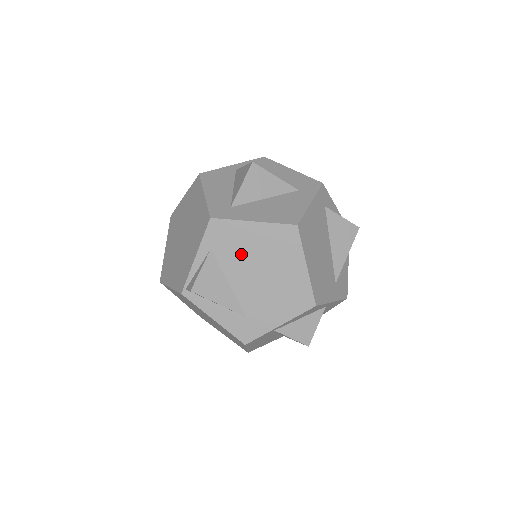
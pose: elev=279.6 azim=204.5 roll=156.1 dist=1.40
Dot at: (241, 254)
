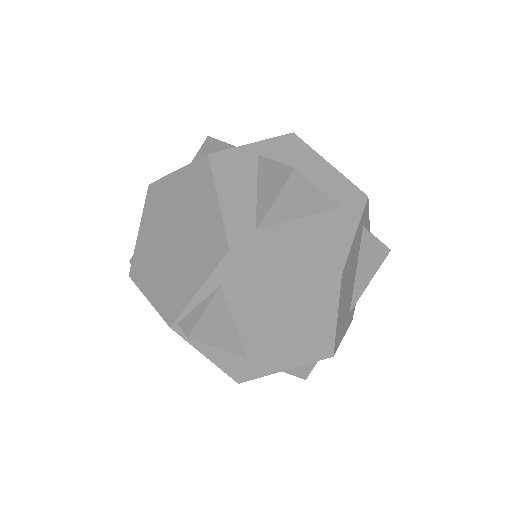
Dot at: (260, 295)
